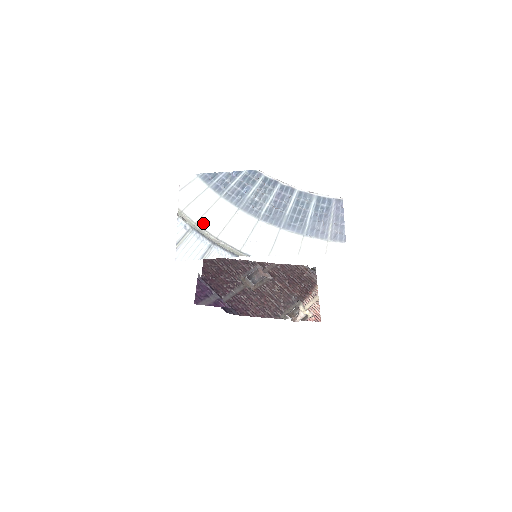
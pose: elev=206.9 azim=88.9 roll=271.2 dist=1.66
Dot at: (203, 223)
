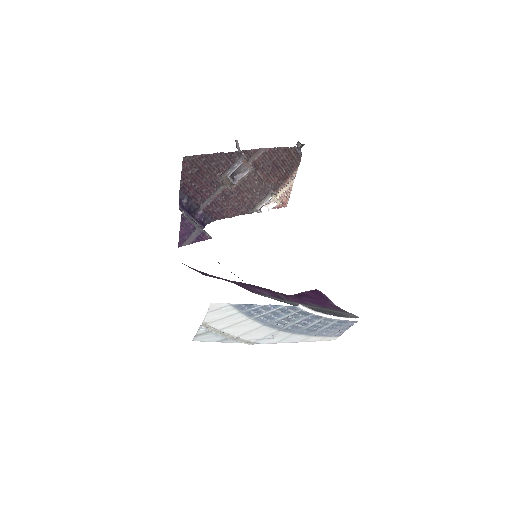
Dot at: (226, 331)
